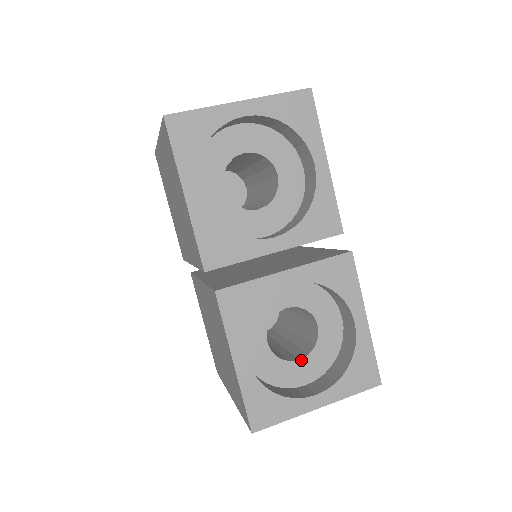
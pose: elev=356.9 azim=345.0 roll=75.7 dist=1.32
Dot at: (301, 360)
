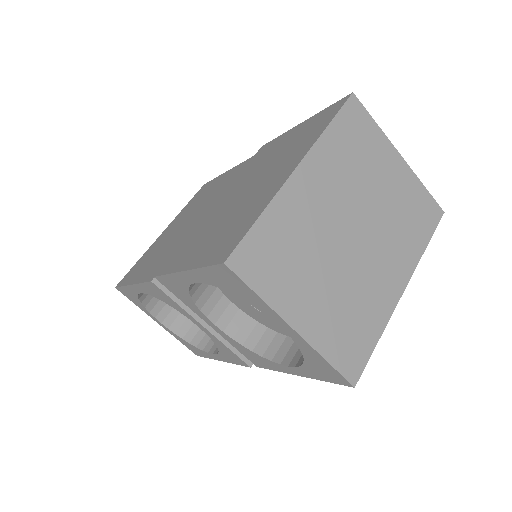
Dot at: occluded
